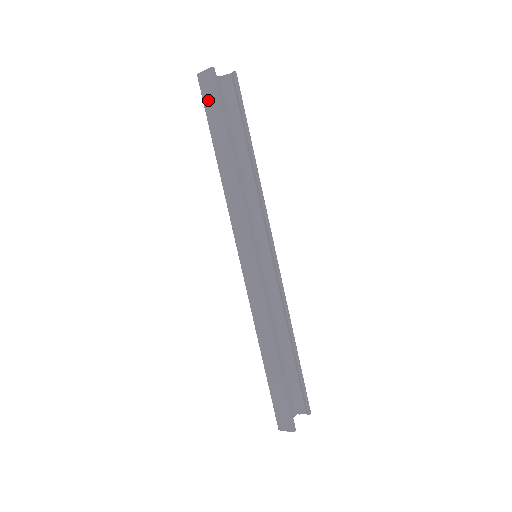
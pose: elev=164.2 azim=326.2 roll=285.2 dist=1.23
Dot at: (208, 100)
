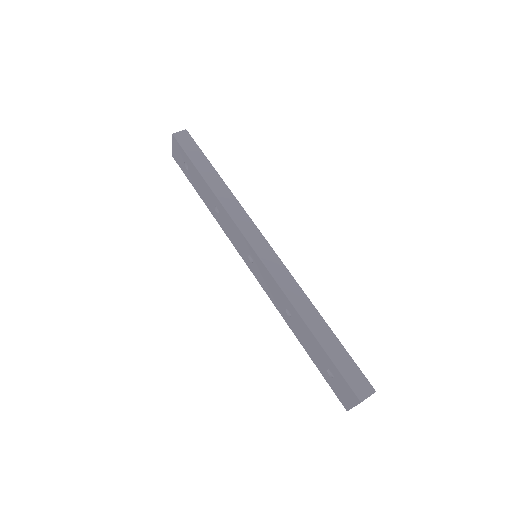
Dot at: (188, 147)
